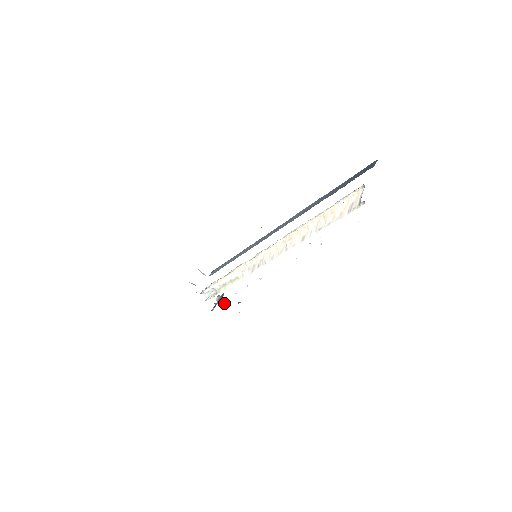
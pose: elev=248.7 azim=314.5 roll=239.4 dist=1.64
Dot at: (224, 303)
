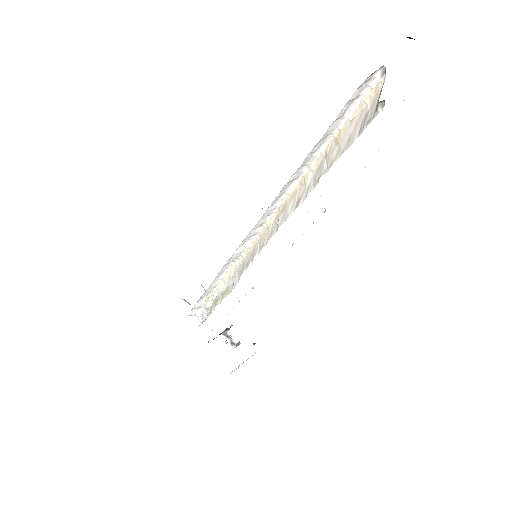
Dot at: (232, 340)
